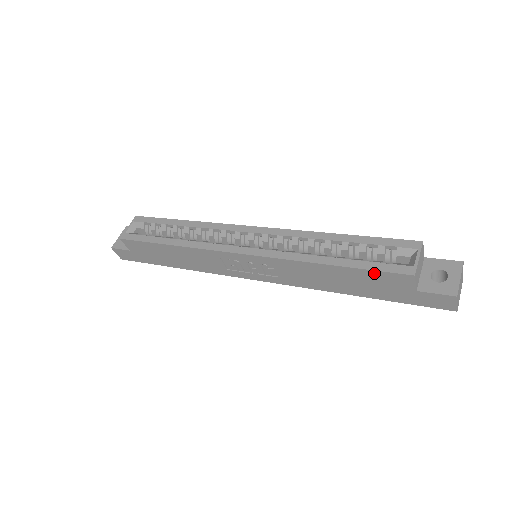
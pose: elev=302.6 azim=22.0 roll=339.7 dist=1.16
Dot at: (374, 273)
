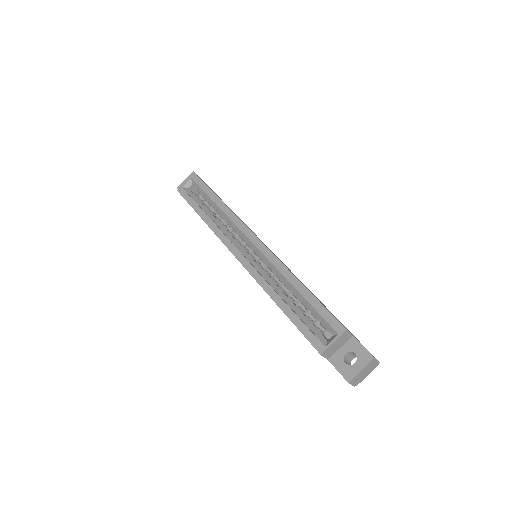
Dot at: (302, 333)
